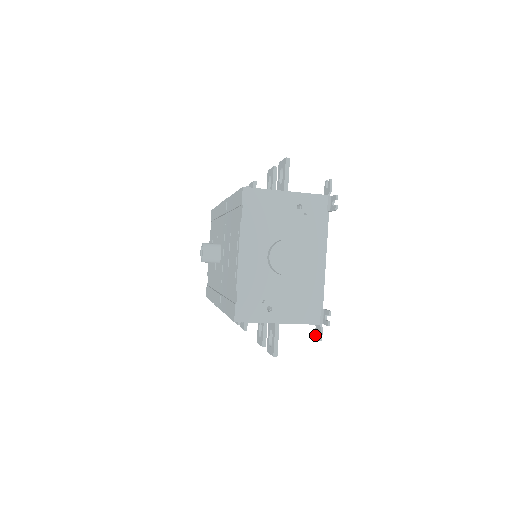
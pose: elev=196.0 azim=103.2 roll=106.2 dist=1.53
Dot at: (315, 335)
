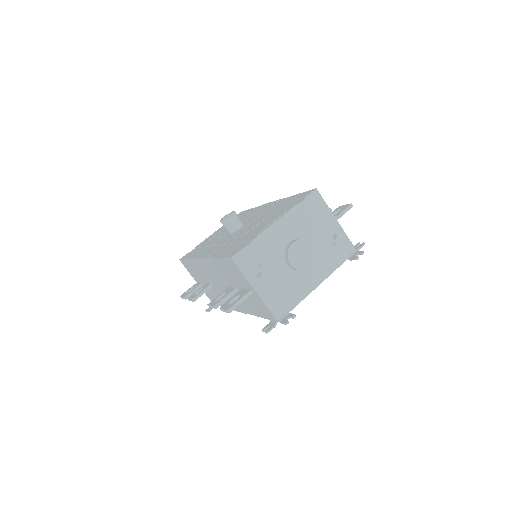
Dot at: (264, 328)
